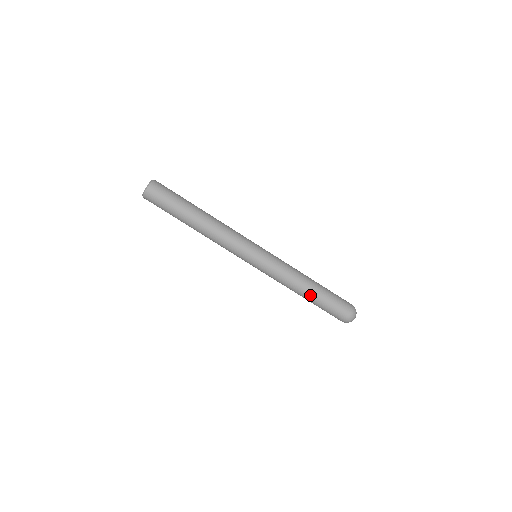
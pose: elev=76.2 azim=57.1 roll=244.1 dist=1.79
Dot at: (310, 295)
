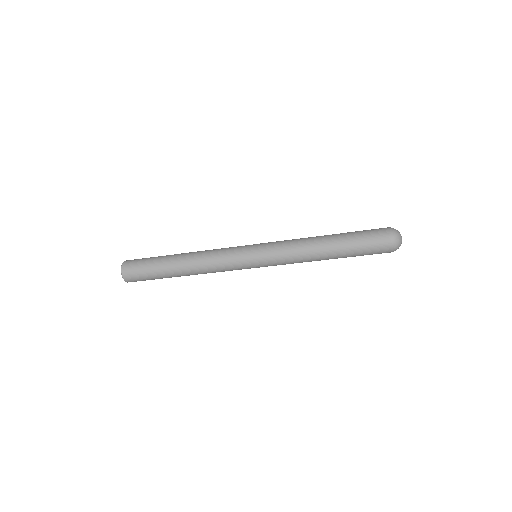
Dot at: (333, 257)
